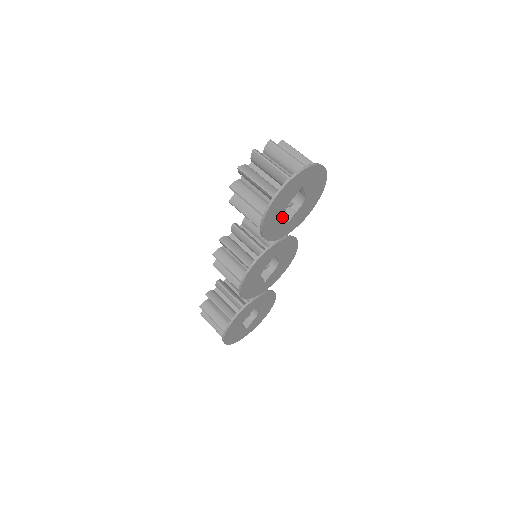
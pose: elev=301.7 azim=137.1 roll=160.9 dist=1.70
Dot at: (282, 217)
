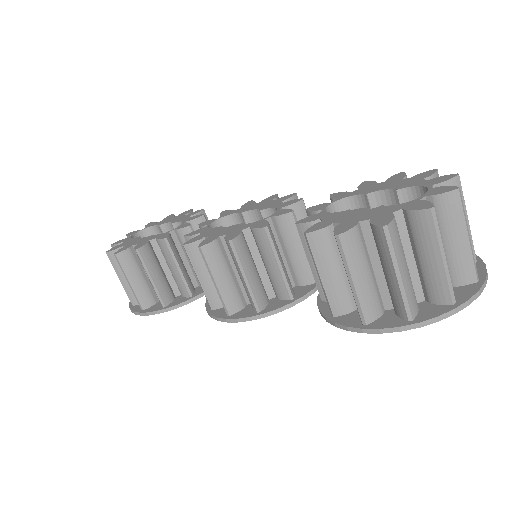
Dot at: occluded
